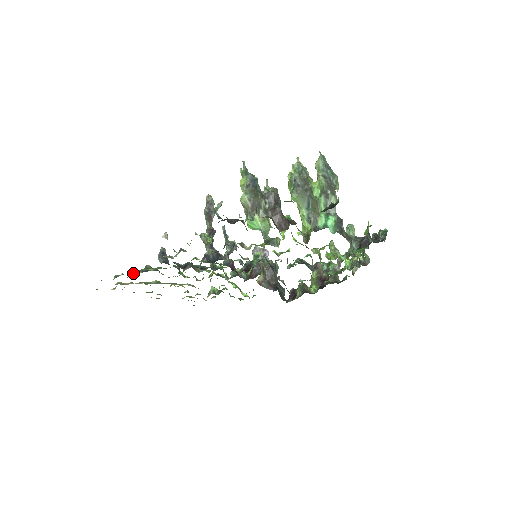
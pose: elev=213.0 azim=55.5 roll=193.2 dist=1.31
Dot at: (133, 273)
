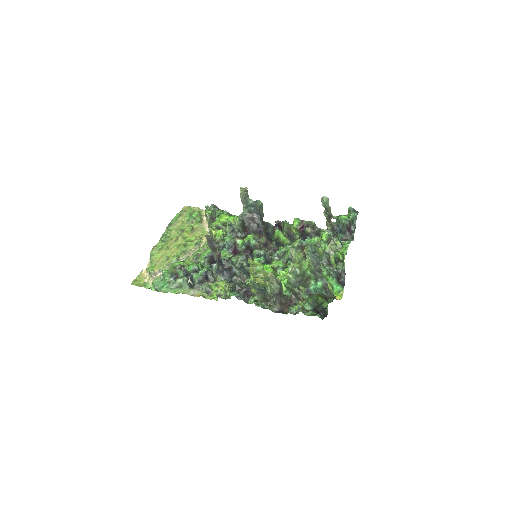
Dot at: (167, 282)
